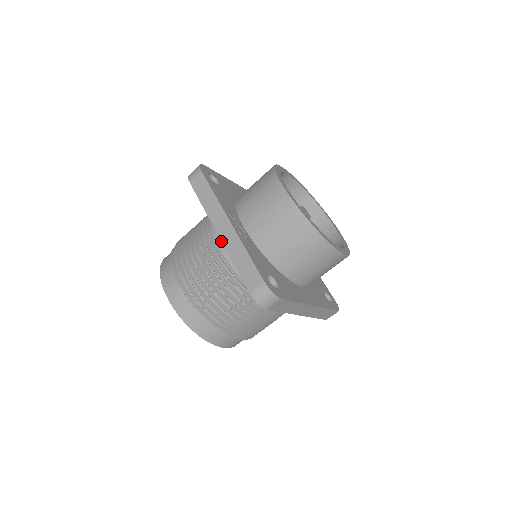
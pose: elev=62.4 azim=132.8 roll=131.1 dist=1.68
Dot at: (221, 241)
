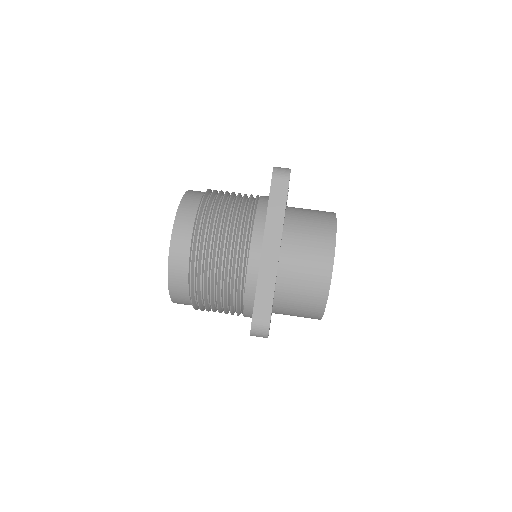
Dot at: occluded
